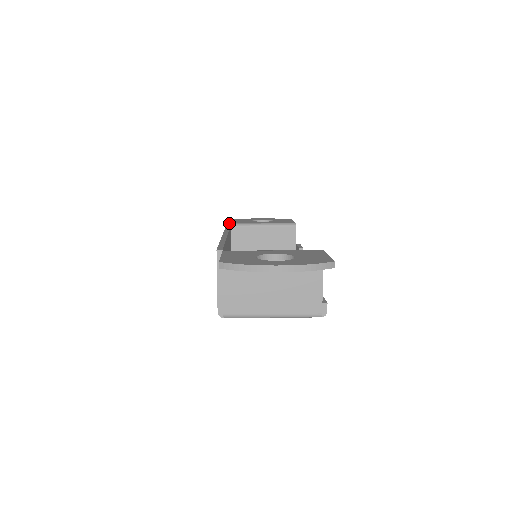
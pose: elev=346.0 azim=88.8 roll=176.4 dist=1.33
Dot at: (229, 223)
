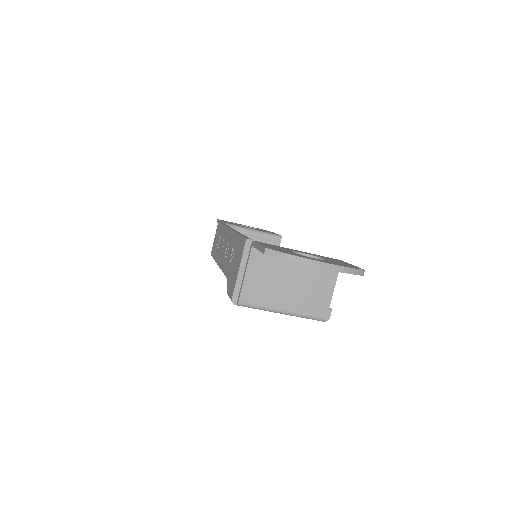
Dot at: occluded
